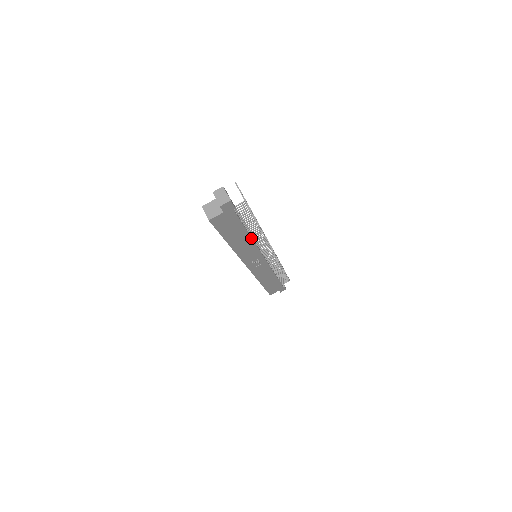
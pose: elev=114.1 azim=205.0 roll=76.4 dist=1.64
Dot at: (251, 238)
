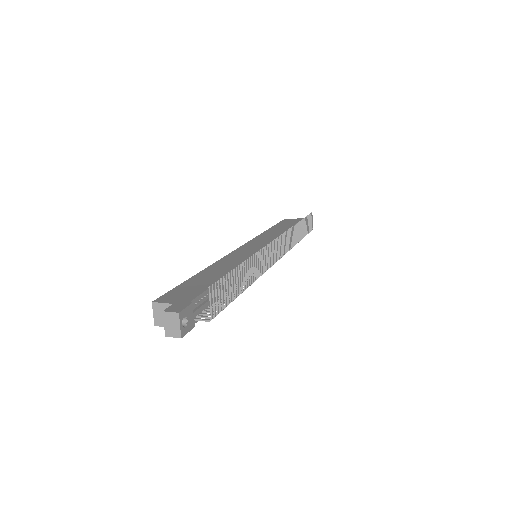
Dot at: occluded
